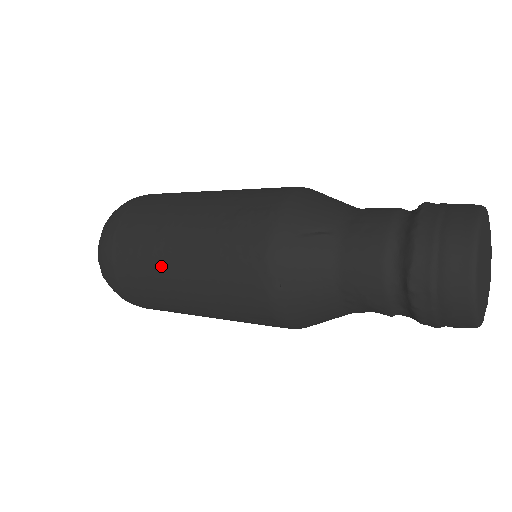
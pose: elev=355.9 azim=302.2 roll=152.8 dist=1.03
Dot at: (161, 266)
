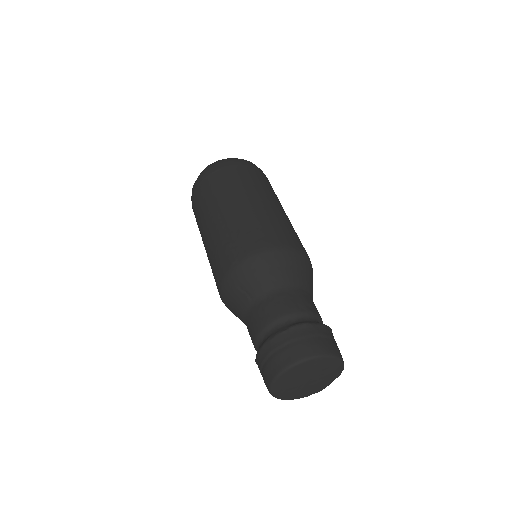
Dot at: (201, 233)
